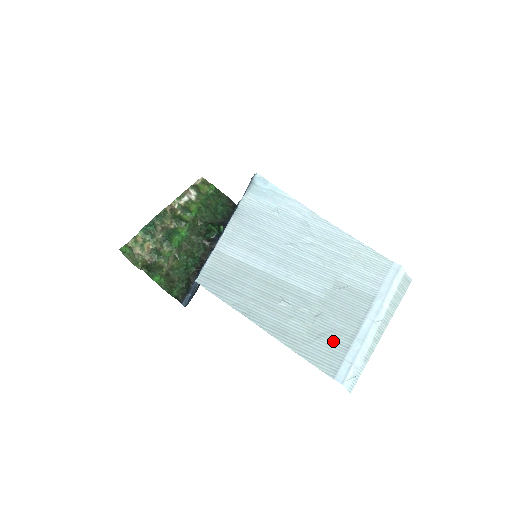
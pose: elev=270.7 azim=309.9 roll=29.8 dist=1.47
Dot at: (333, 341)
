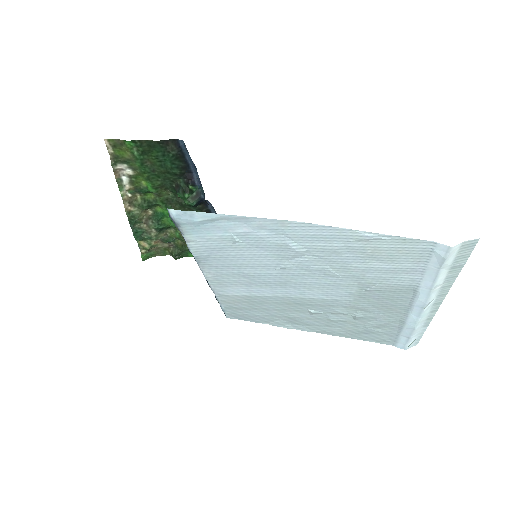
Dot at: (382, 326)
